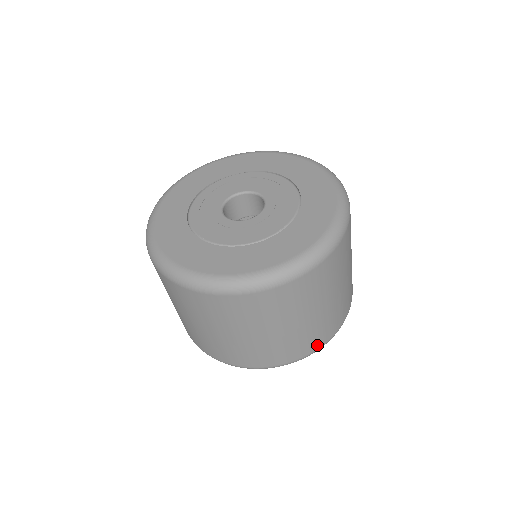
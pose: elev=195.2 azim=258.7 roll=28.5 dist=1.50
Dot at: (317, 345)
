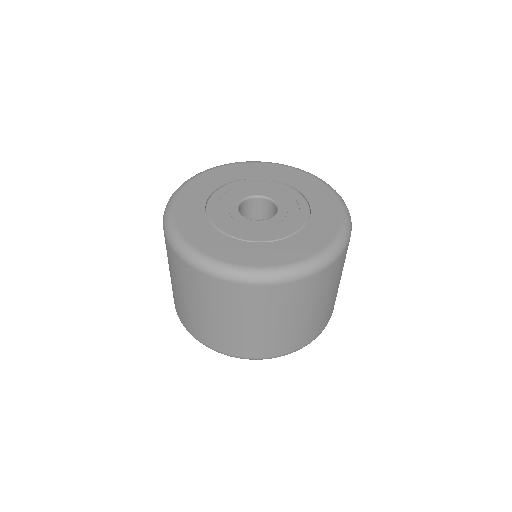
Dot at: (319, 332)
